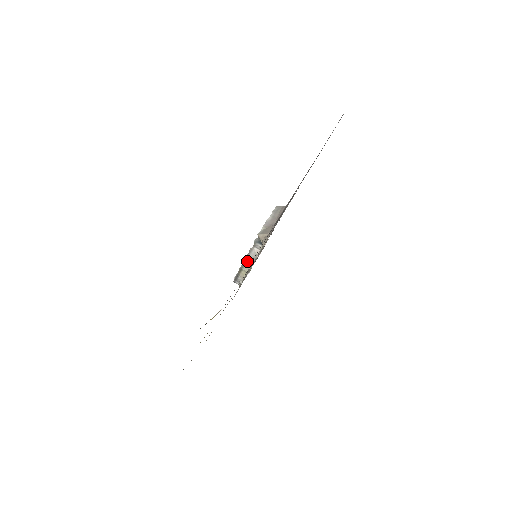
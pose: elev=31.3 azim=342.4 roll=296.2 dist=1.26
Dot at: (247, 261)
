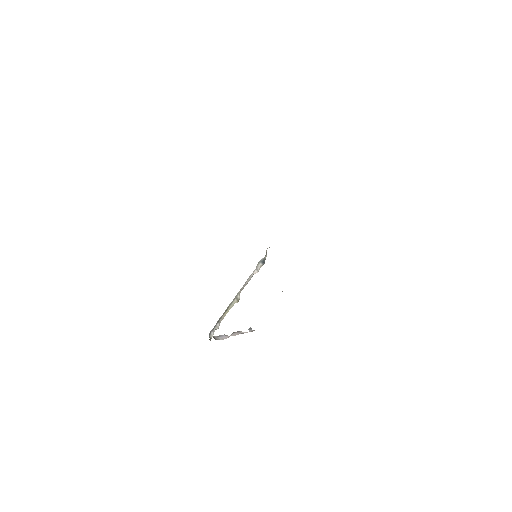
Dot at: (240, 291)
